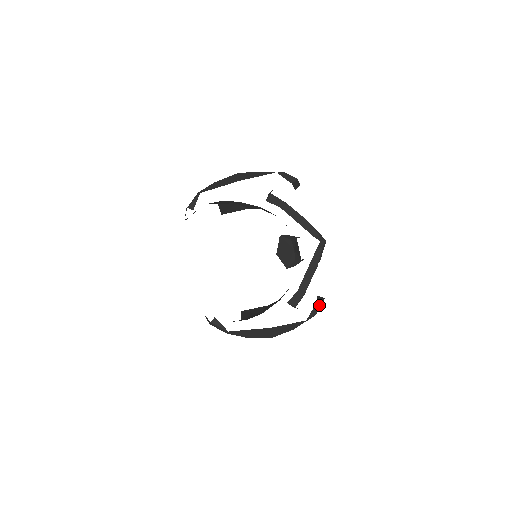
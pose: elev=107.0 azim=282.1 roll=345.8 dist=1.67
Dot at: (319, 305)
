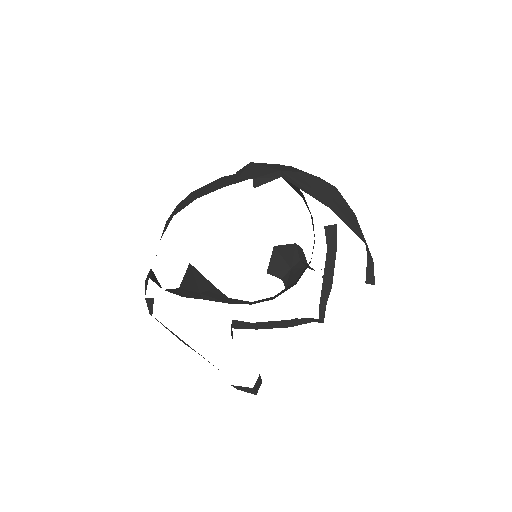
Dot at: (251, 391)
